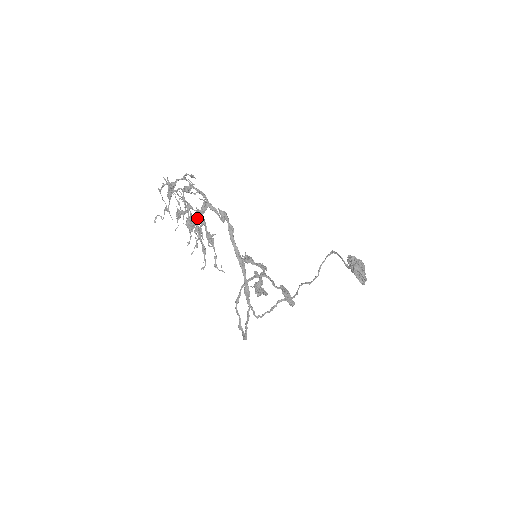
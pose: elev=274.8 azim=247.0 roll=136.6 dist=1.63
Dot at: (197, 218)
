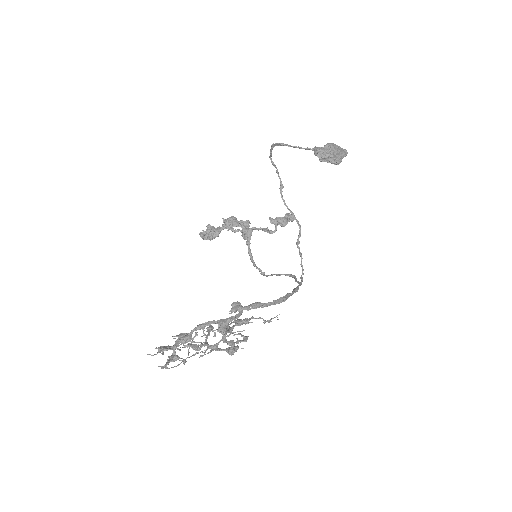
Dot at: (234, 344)
